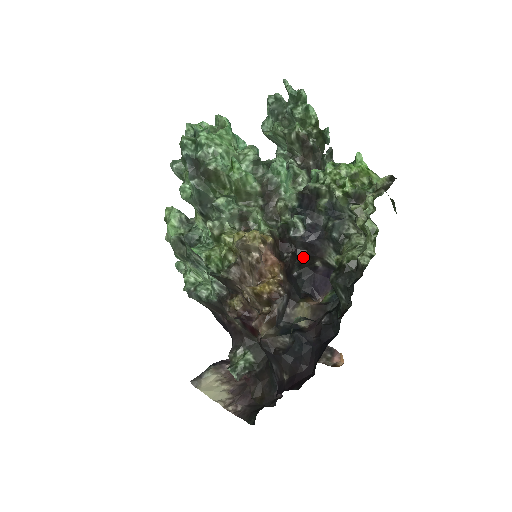
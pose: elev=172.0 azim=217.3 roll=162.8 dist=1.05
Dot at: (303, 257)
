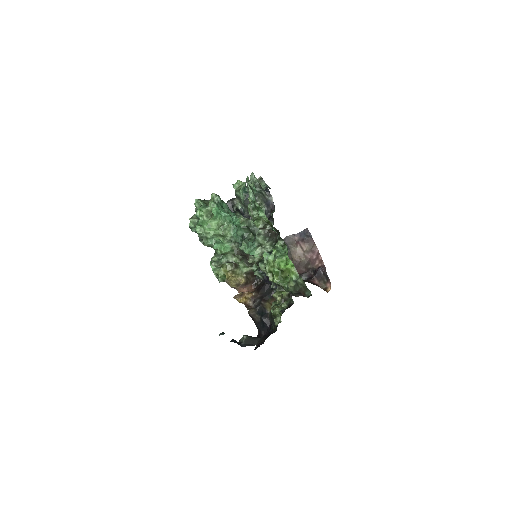
Dot at: occluded
